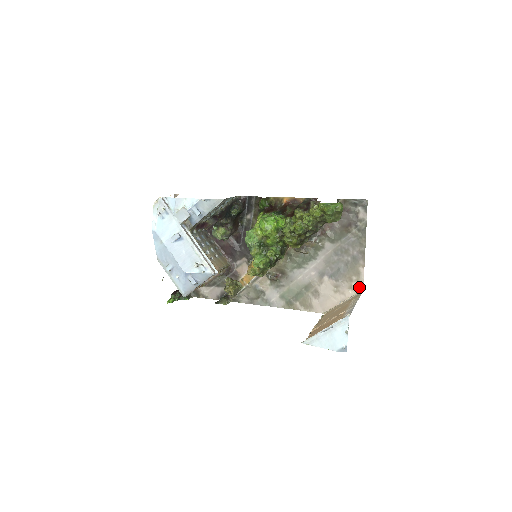
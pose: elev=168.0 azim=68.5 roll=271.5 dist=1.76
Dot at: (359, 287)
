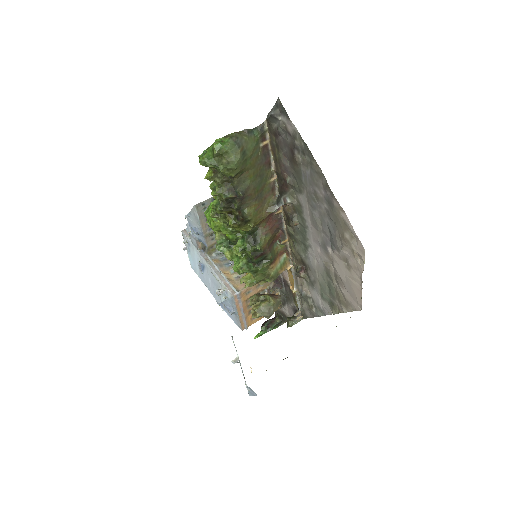
Dot at: (359, 248)
